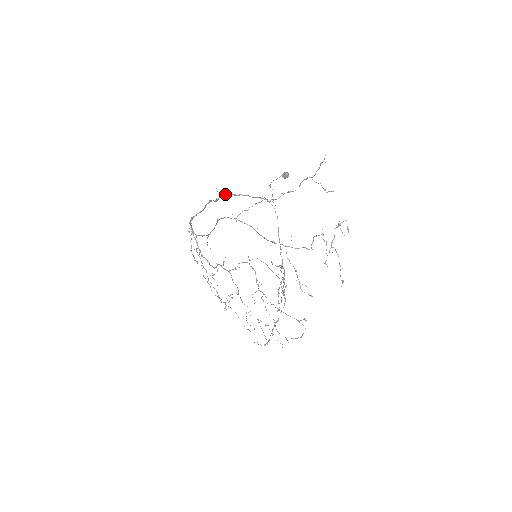
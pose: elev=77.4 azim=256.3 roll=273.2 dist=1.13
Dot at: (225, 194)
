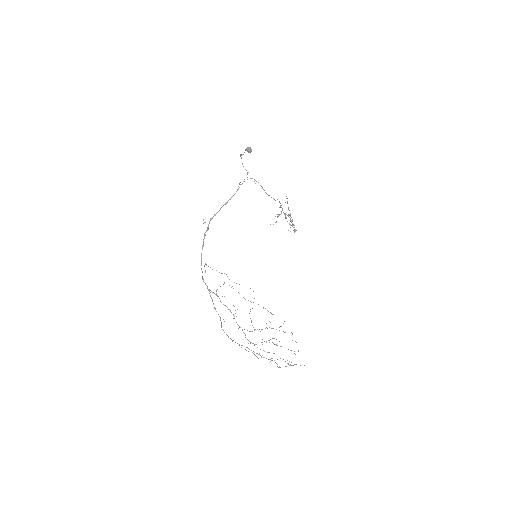
Dot at: (211, 219)
